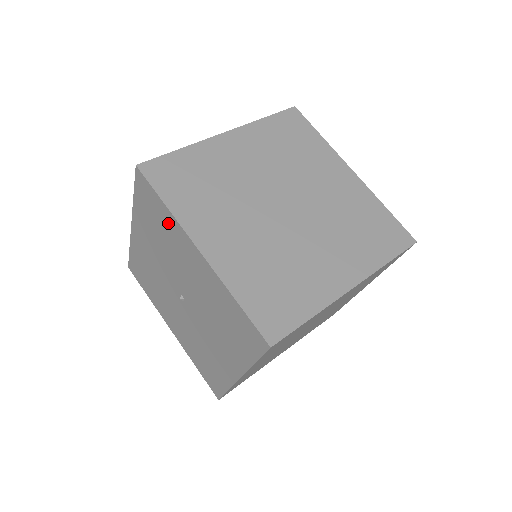
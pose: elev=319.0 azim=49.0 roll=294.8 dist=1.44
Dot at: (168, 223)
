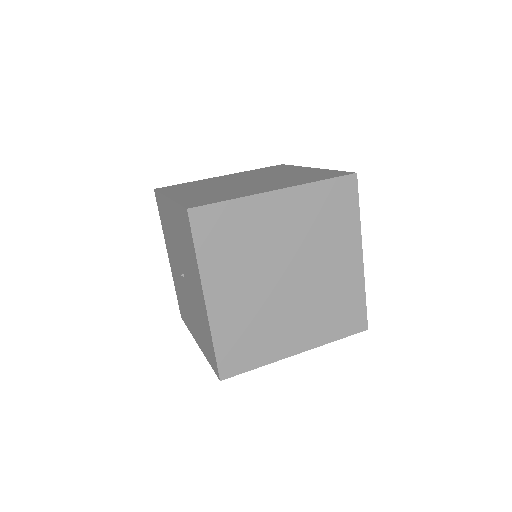
Dot at: (193, 258)
